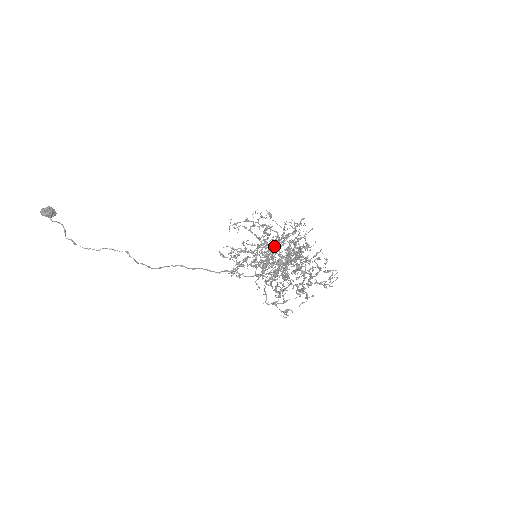
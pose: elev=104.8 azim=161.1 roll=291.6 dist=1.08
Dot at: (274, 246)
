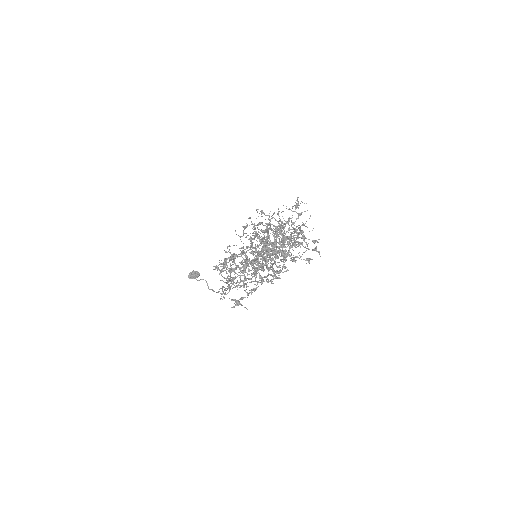
Dot at: (229, 245)
